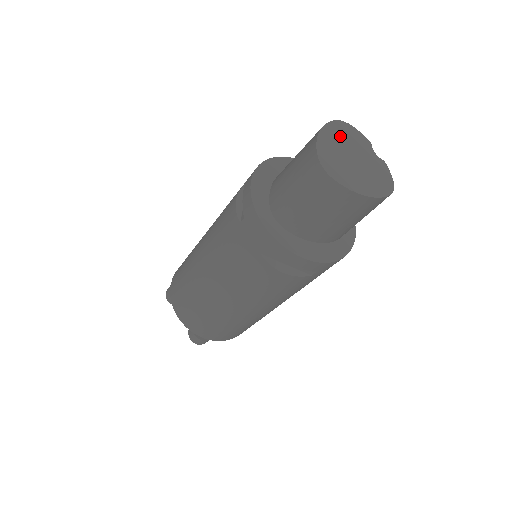
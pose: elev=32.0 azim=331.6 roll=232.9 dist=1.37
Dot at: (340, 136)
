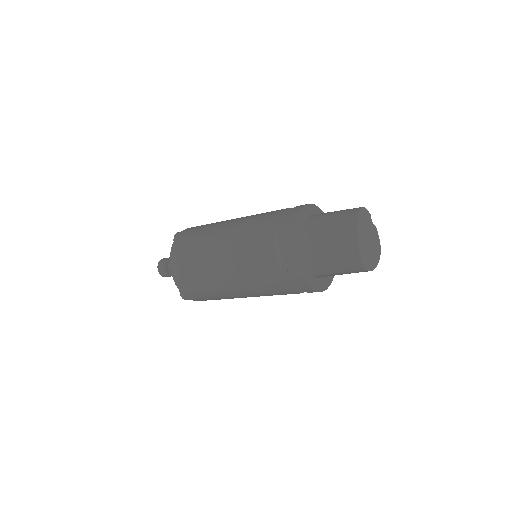
Dot at: (363, 225)
